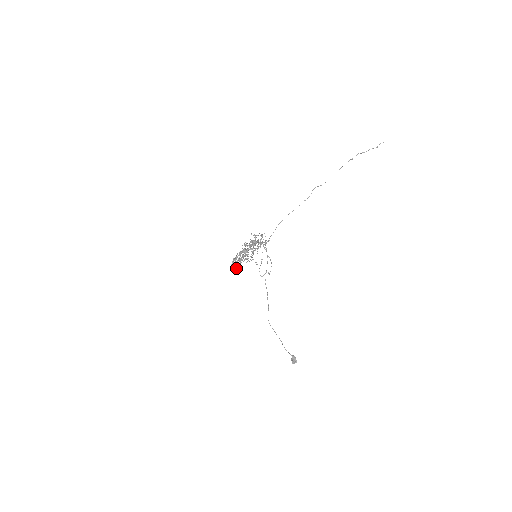
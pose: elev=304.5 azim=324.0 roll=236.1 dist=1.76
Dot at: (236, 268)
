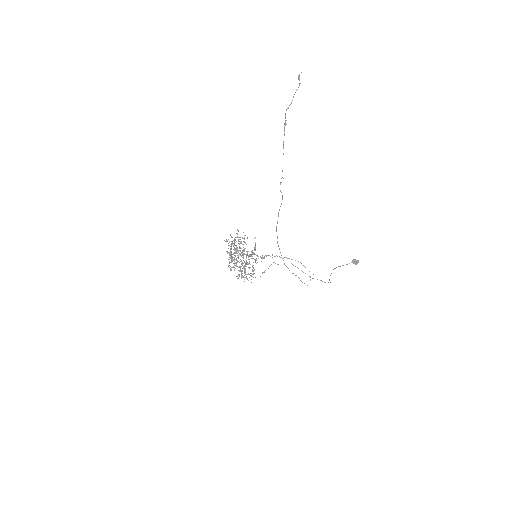
Dot at: occluded
